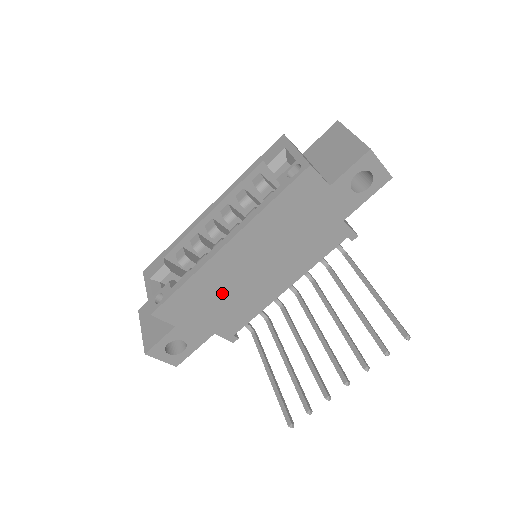
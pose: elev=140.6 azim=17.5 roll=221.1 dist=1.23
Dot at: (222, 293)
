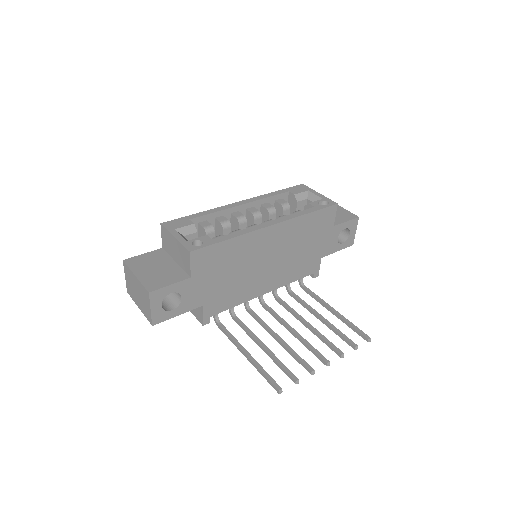
Dot at: (238, 267)
